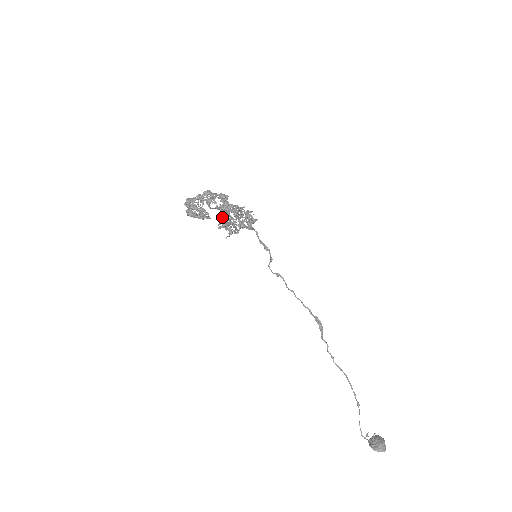
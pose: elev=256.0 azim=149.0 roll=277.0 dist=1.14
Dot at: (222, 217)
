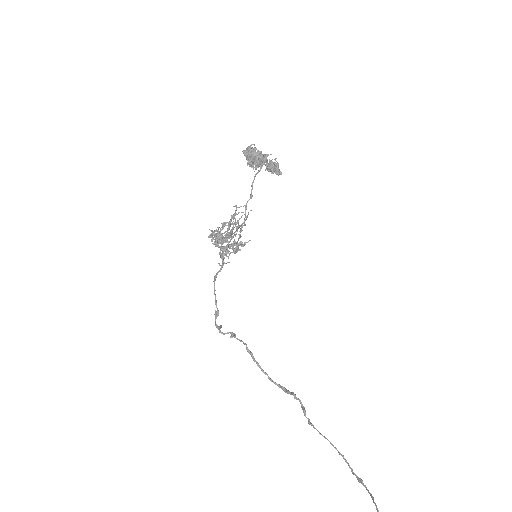
Dot at: occluded
